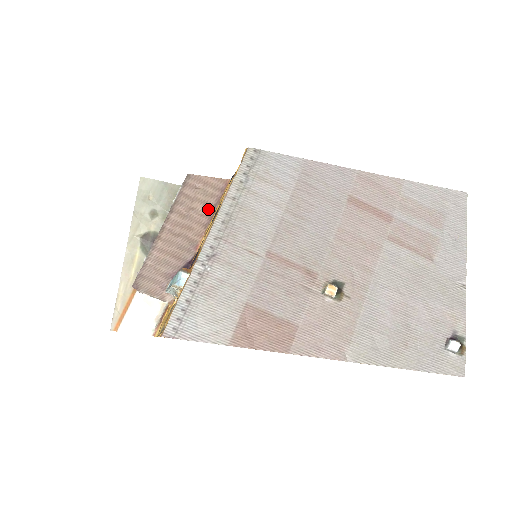
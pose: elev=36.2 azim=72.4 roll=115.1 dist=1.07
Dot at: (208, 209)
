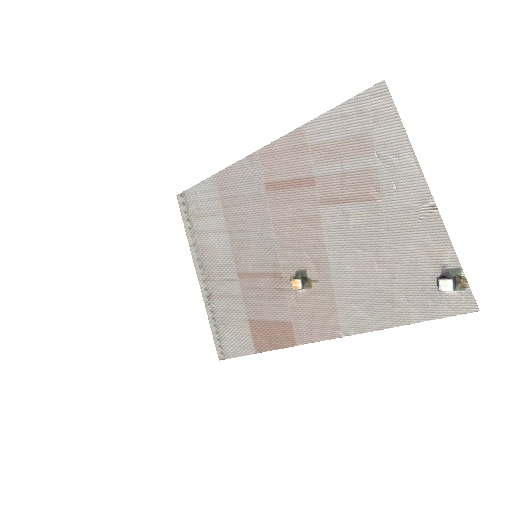
Dot at: occluded
